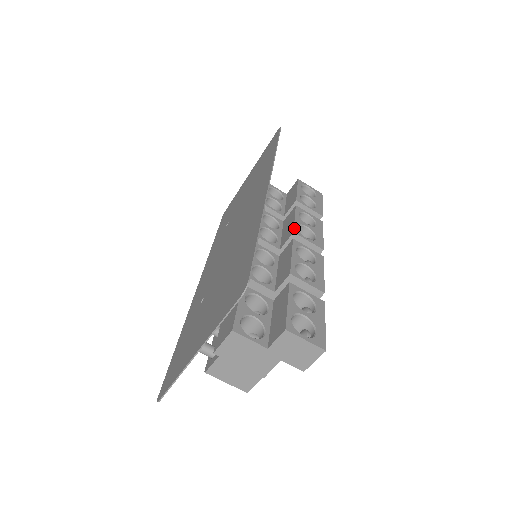
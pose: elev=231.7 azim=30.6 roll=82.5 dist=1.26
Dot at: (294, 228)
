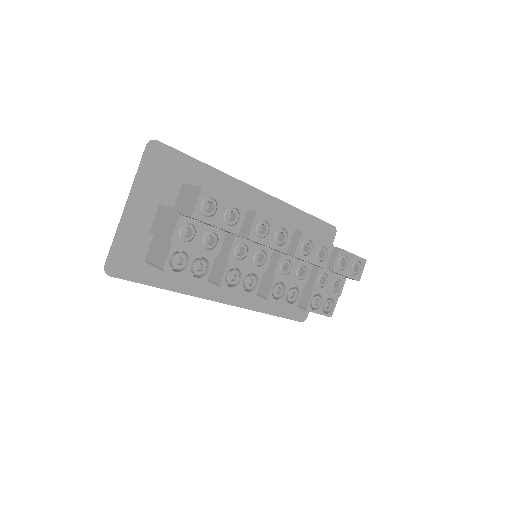
Dot at: occluded
